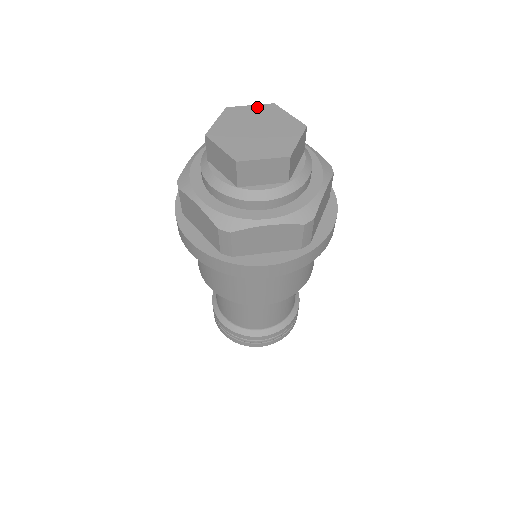
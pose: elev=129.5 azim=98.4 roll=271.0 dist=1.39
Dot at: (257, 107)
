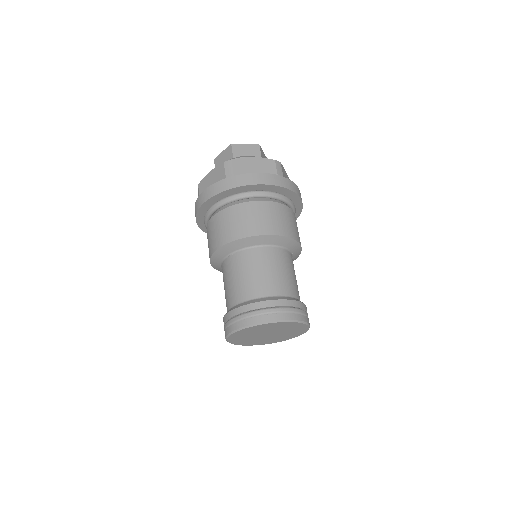
Dot at: occluded
